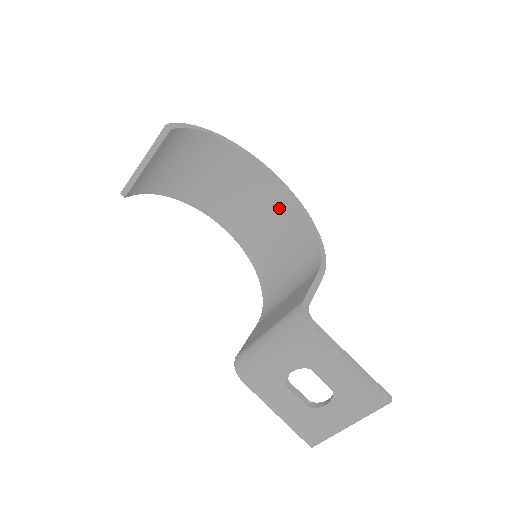
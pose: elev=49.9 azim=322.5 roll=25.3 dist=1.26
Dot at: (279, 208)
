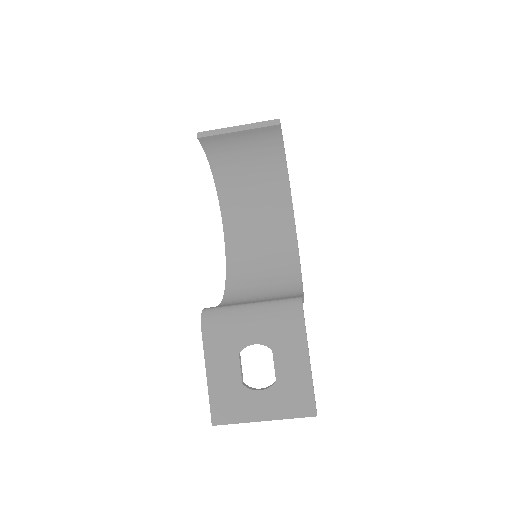
Dot at: (280, 244)
